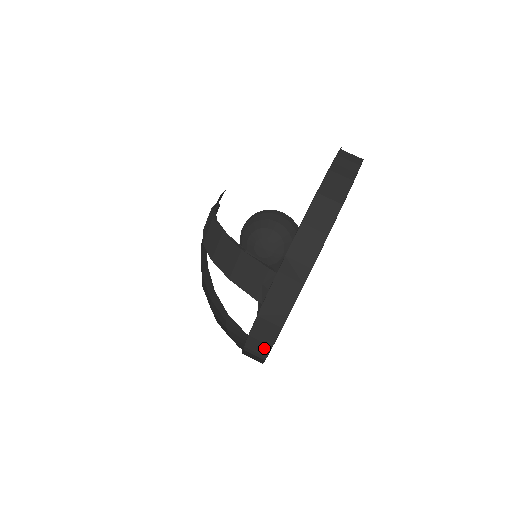
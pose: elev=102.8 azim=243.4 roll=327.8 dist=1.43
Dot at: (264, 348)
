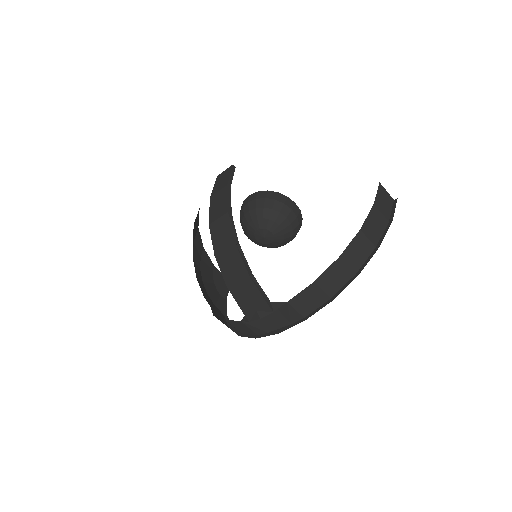
Dot at: (234, 327)
